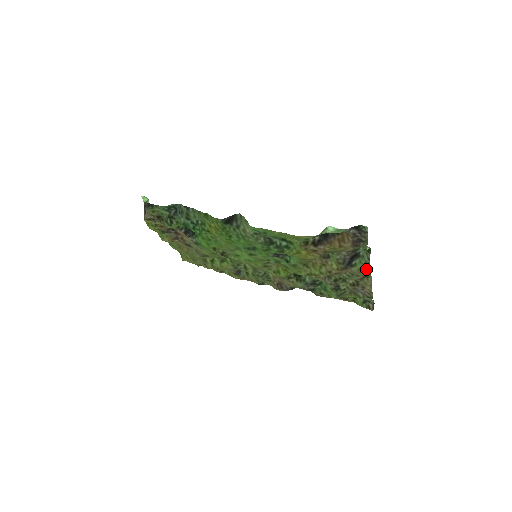
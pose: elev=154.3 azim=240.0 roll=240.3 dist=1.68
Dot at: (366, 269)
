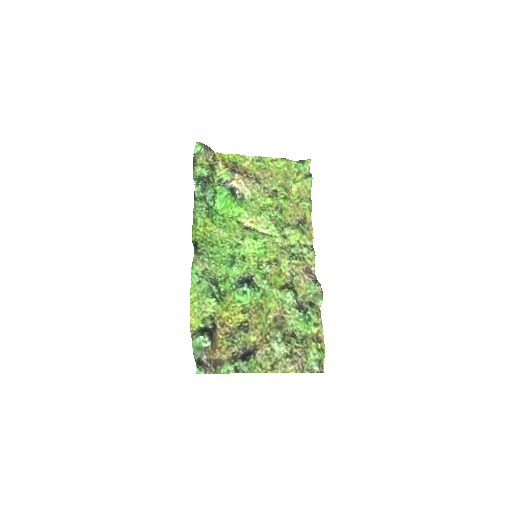
Dot at: (254, 370)
